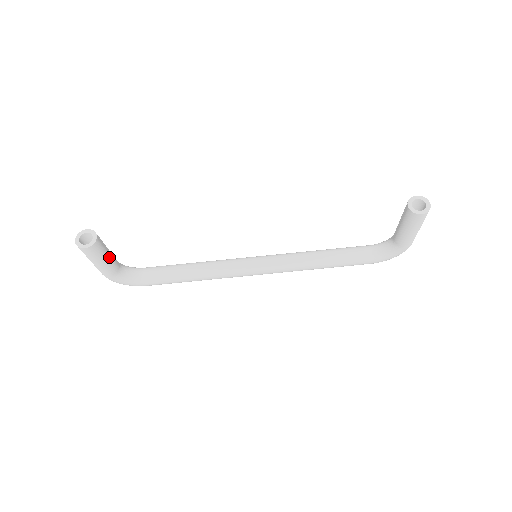
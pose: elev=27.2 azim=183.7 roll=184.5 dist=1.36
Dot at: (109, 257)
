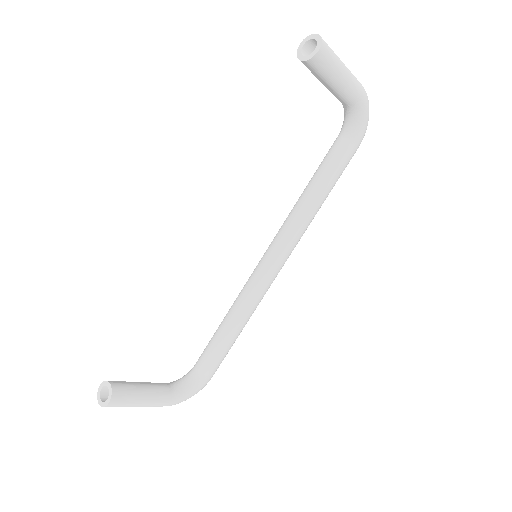
Dot at: (146, 388)
